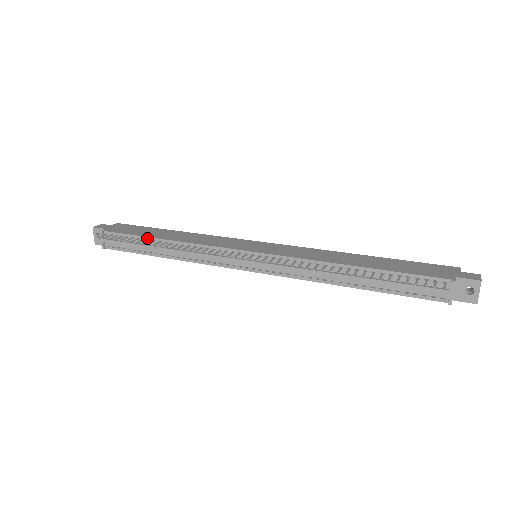
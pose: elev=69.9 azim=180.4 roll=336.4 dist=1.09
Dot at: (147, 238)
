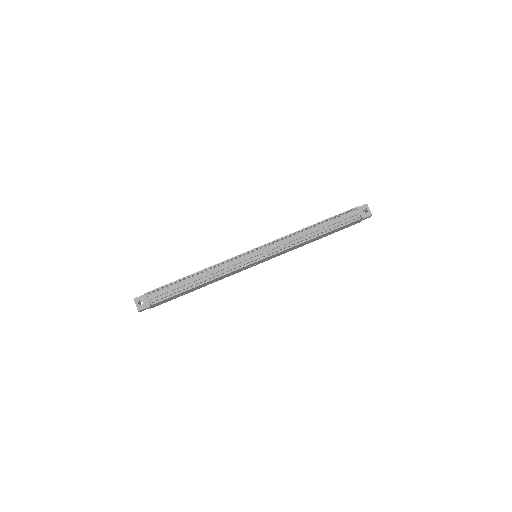
Dot at: (182, 279)
